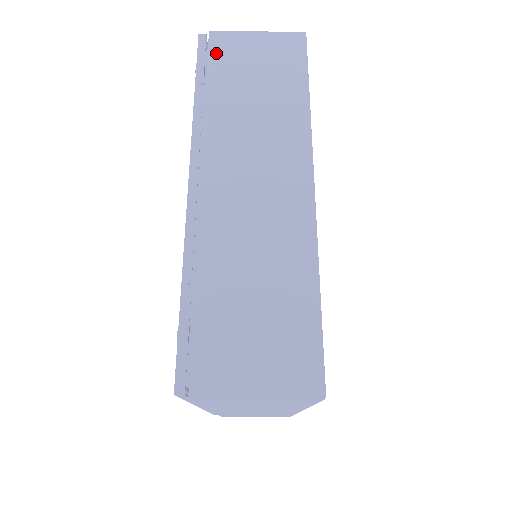
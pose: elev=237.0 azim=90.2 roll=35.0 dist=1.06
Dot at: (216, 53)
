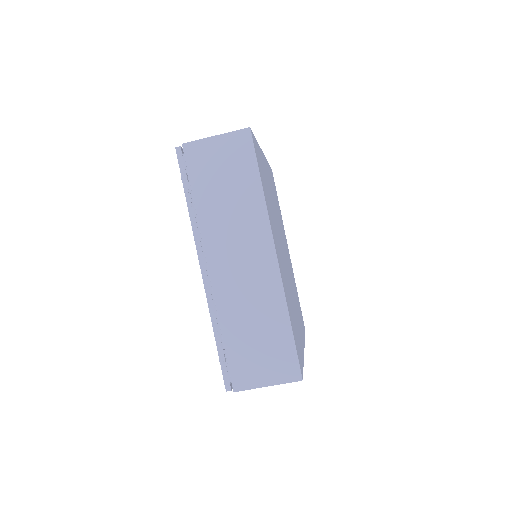
Dot at: (192, 163)
